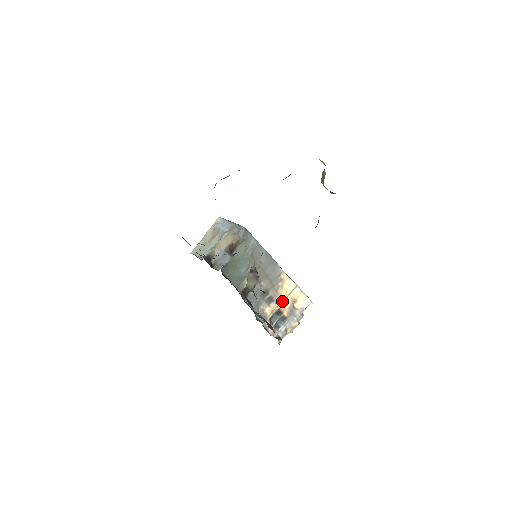
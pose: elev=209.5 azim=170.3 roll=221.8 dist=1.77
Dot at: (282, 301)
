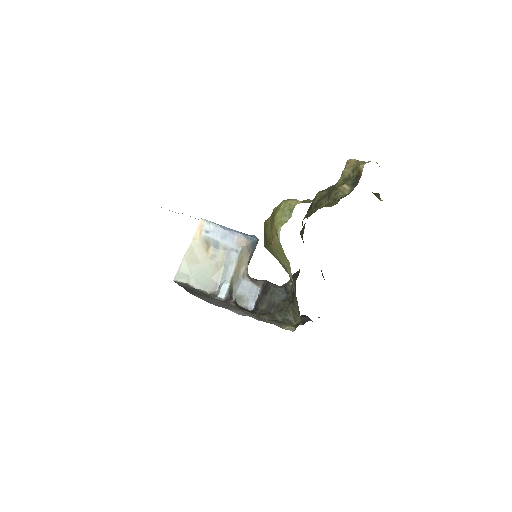
Dot at: occluded
